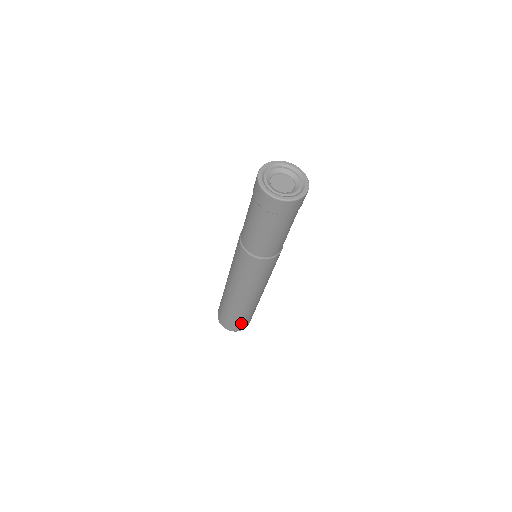
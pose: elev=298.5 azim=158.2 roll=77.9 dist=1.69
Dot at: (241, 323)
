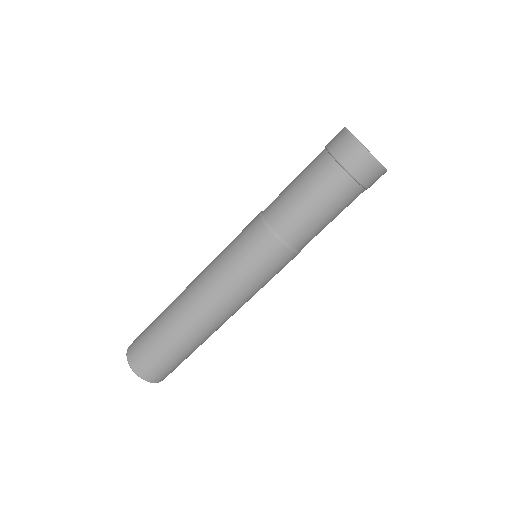
Dot at: (158, 361)
